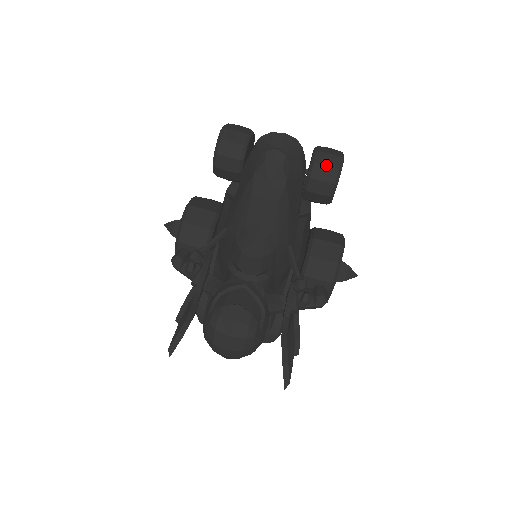
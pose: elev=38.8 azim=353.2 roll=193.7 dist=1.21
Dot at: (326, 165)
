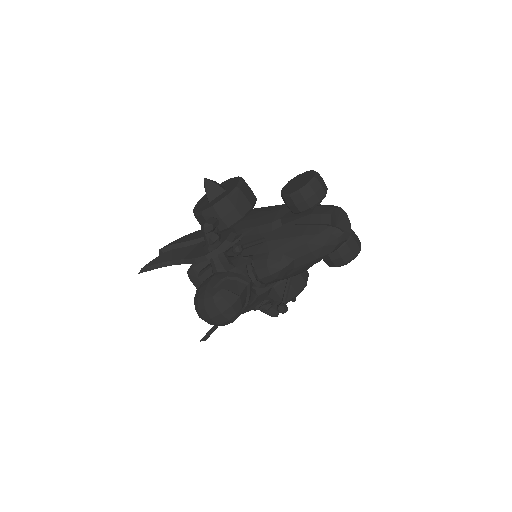
Dot at: (351, 250)
